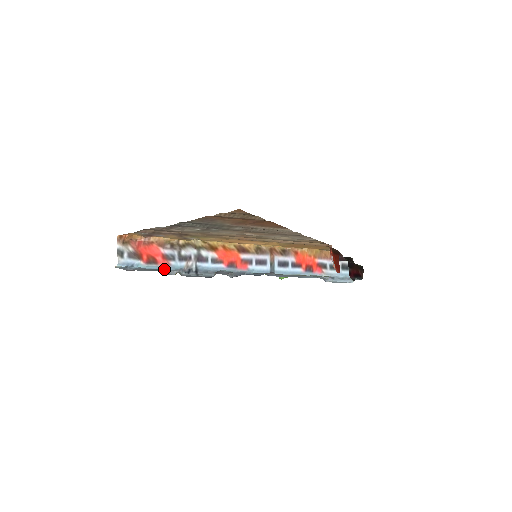
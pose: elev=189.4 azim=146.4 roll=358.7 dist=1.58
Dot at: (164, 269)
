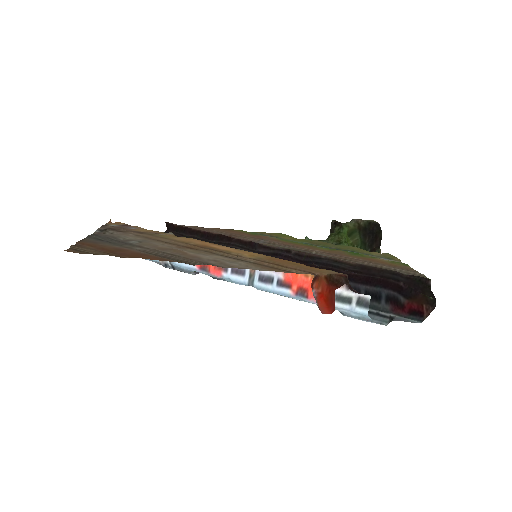
Dot at: (145, 259)
